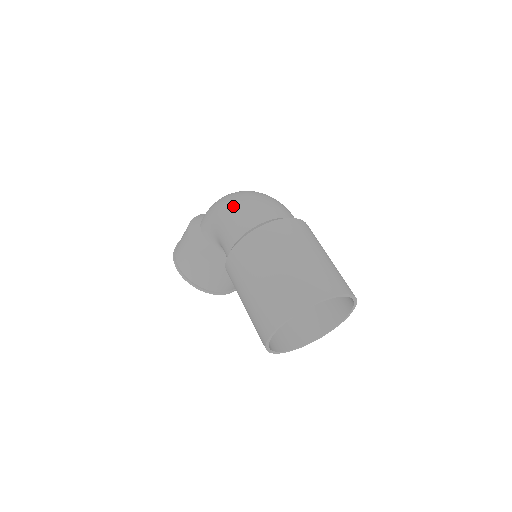
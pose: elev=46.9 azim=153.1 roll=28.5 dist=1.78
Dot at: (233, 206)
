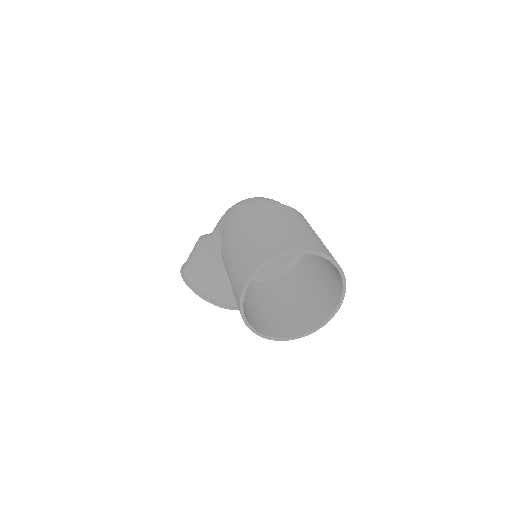
Dot at: (240, 202)
